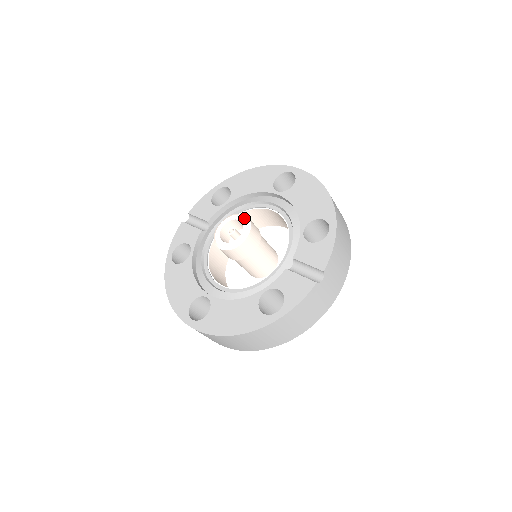
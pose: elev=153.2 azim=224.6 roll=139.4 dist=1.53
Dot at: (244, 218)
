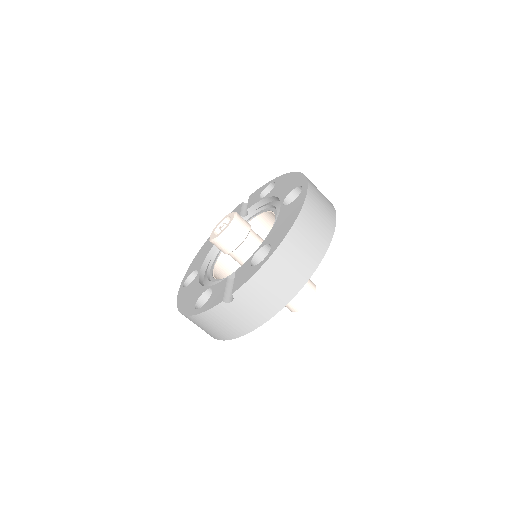
Dot at: (232, 218)
